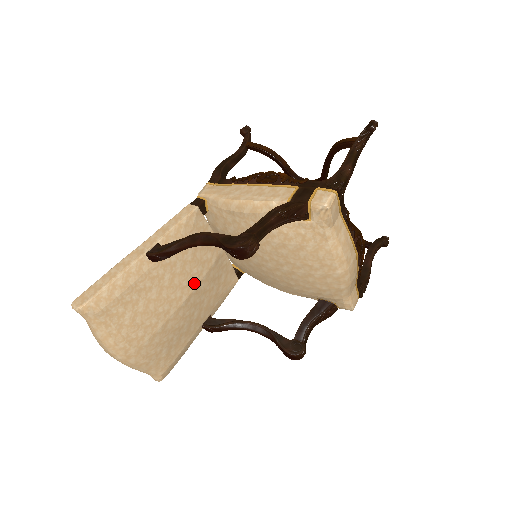
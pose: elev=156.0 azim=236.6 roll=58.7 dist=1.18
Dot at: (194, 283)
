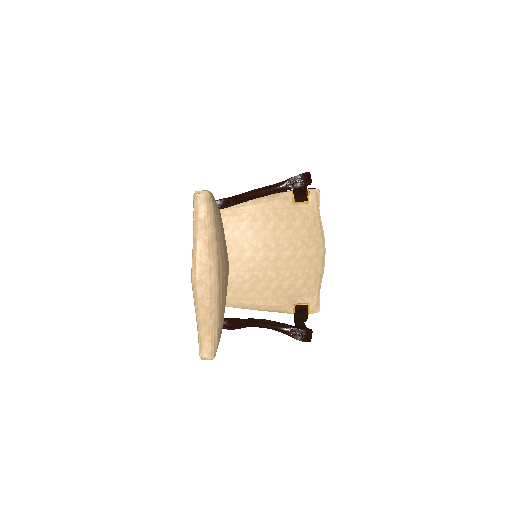
Dot at: occluded
